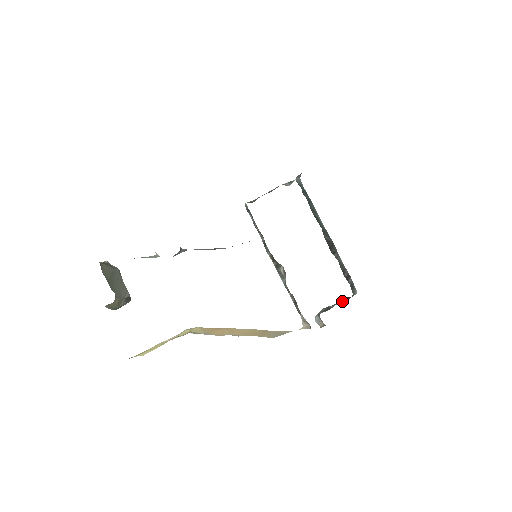
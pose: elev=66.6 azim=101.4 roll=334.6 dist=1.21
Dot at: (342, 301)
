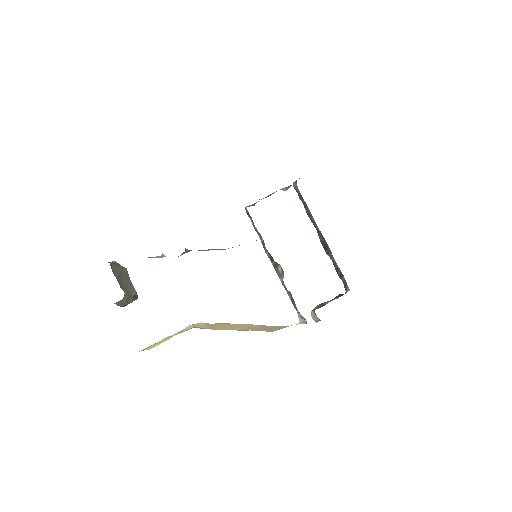
Dot at: (335, 298)
